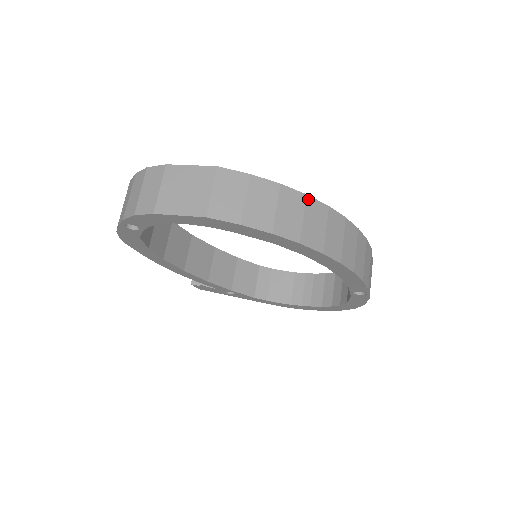
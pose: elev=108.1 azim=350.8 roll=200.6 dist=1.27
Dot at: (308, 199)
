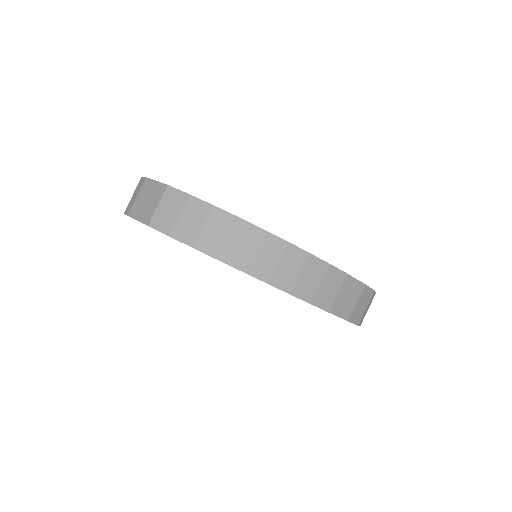
Dot at: (239, 221)
